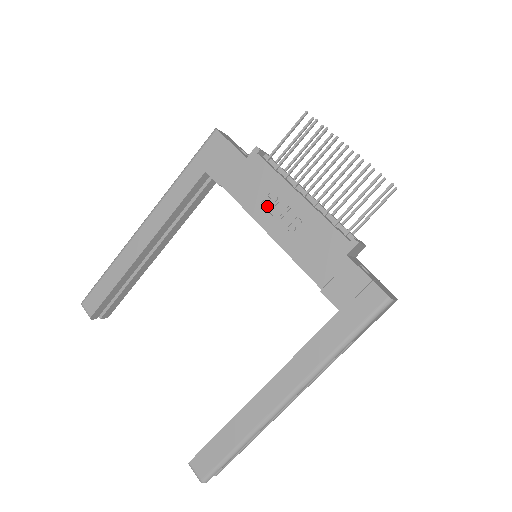
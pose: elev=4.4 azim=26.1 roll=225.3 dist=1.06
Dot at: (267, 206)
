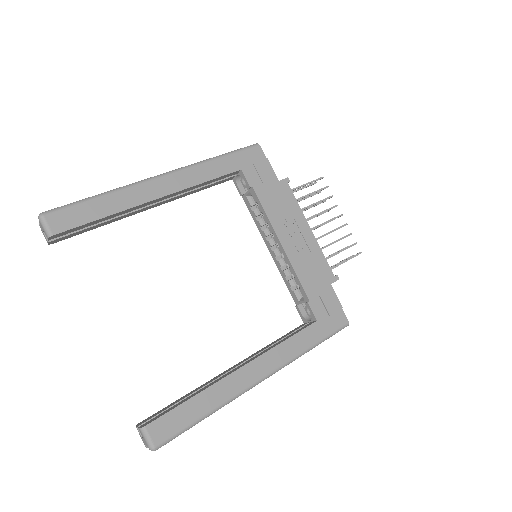
Dot at: (286, 224)
